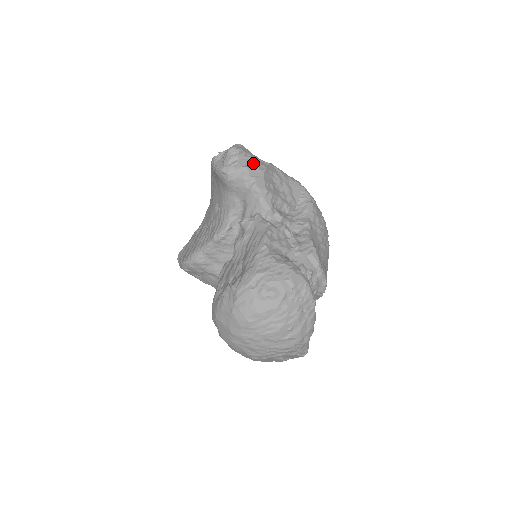
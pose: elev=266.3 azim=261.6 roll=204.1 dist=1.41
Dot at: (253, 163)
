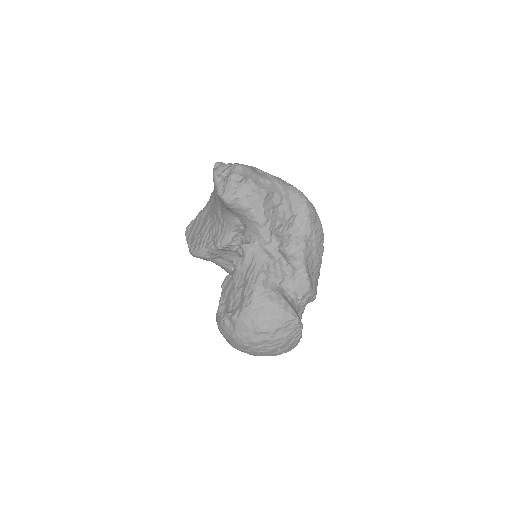
Dot at: (253, 191)
